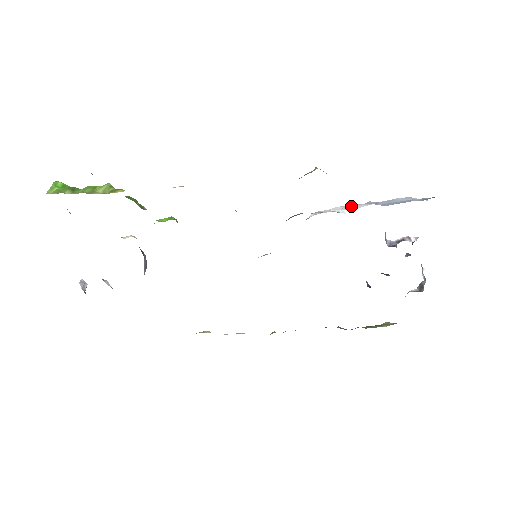
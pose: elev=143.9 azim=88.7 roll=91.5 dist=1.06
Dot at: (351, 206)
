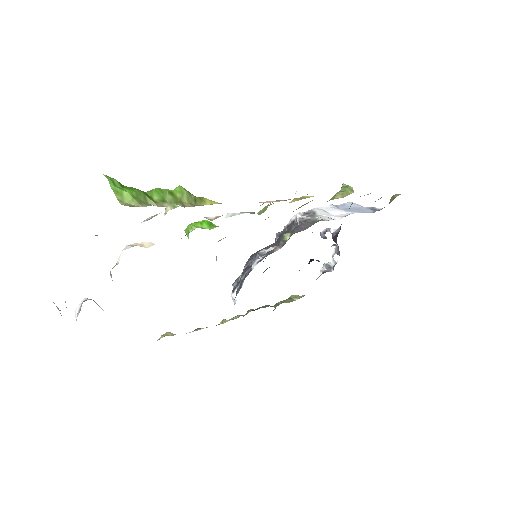
Dot at: (326, 209)
